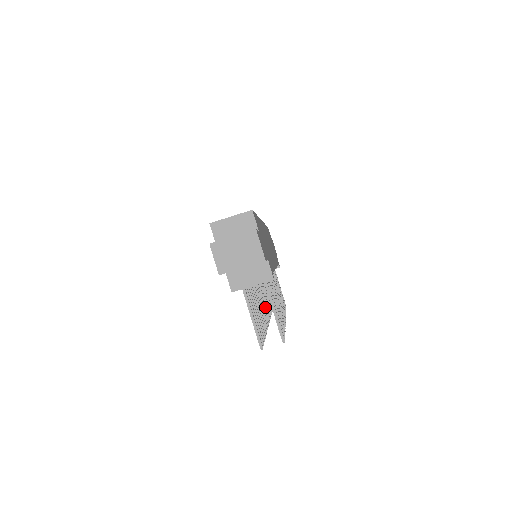
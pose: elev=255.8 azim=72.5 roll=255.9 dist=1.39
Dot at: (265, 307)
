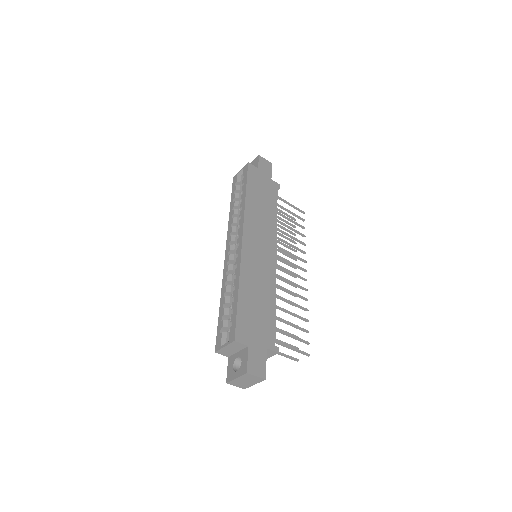
Dot at: (287, 264)
